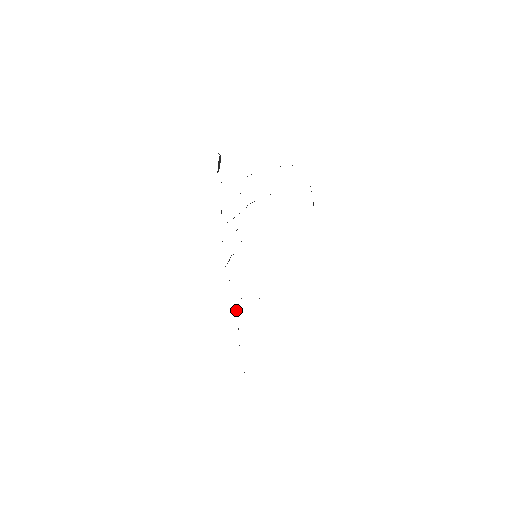
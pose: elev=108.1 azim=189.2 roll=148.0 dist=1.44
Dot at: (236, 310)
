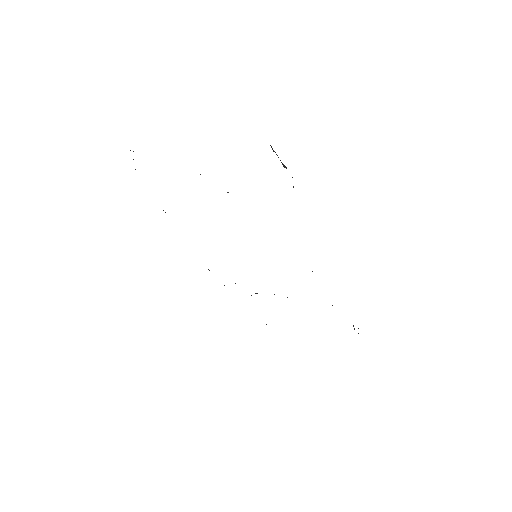
Dot at: occluded
